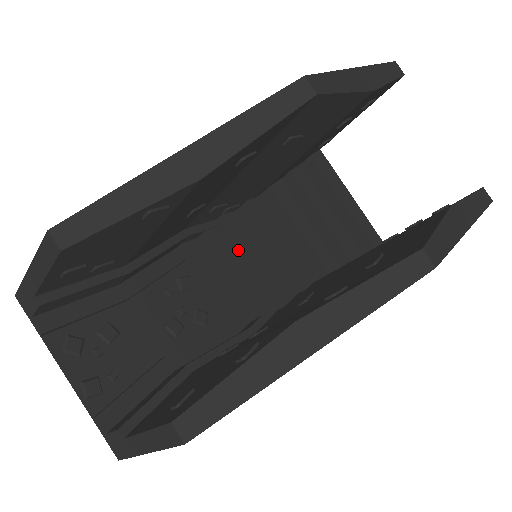
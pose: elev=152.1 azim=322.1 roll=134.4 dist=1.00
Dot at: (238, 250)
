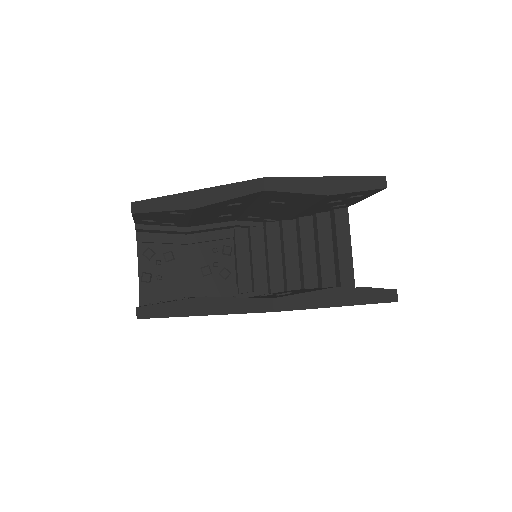
Dot at: (265, 247)
